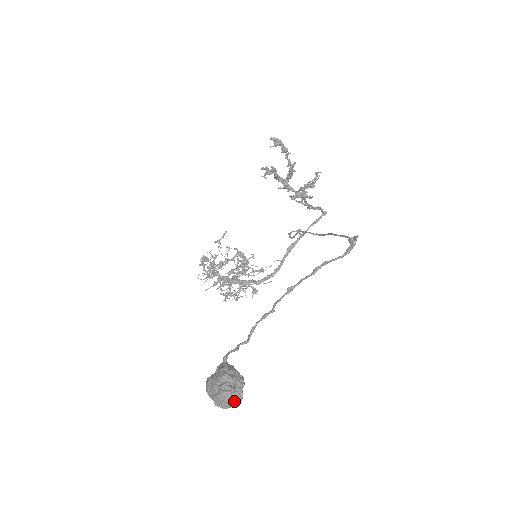
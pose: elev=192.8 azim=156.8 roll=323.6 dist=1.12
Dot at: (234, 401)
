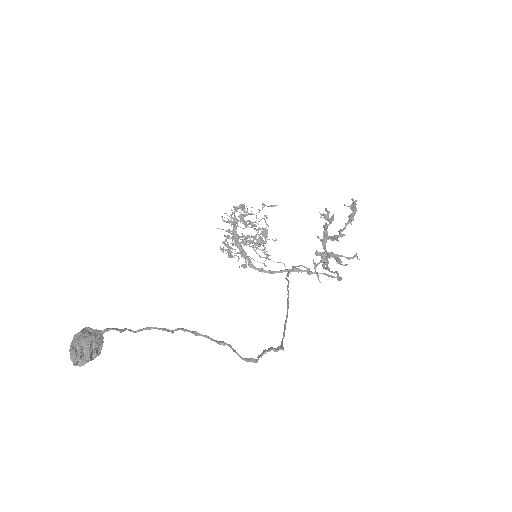
Dot at: (74, 364)
